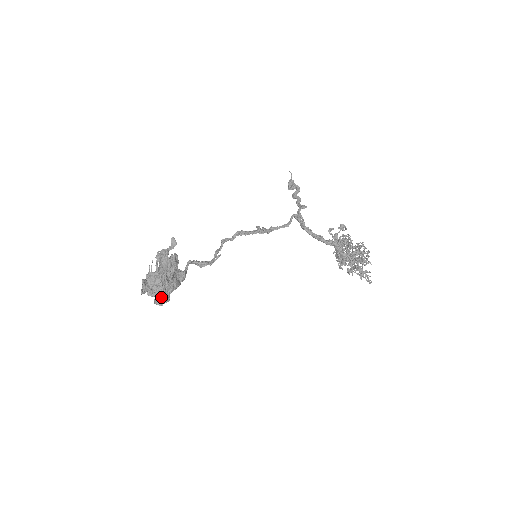
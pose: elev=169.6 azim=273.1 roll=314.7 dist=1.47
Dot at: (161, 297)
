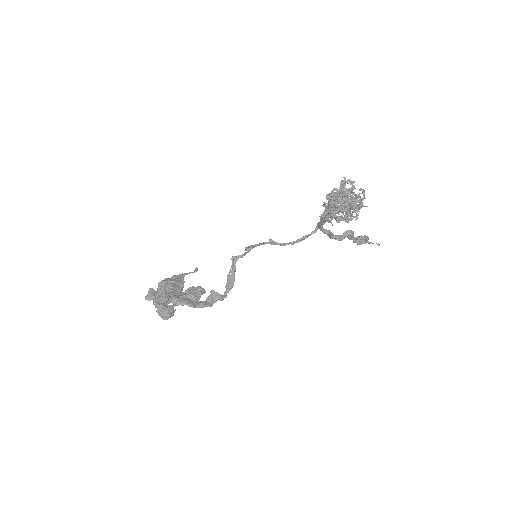
Dot at: (161, 303)
